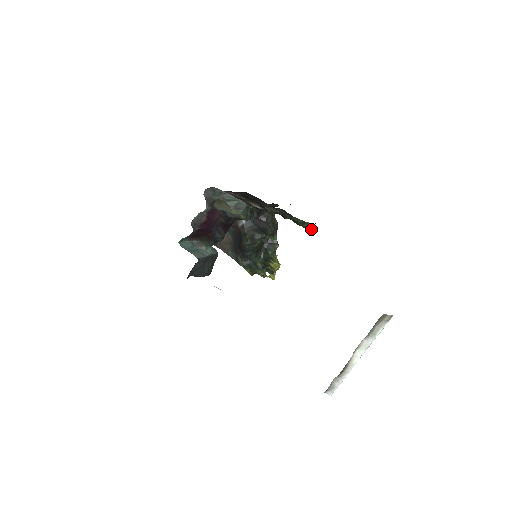
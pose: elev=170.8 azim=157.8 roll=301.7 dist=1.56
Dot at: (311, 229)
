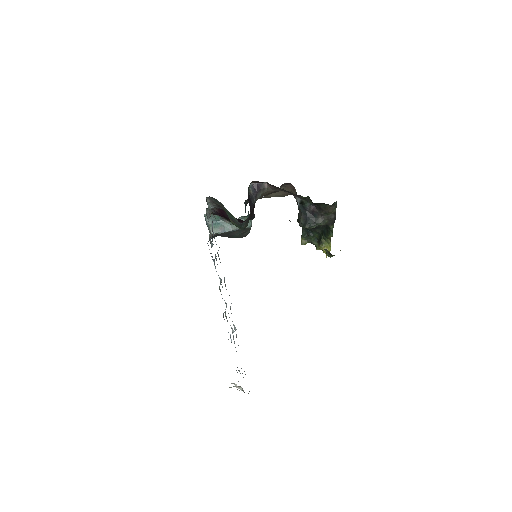
Dot at: (331, 255)
